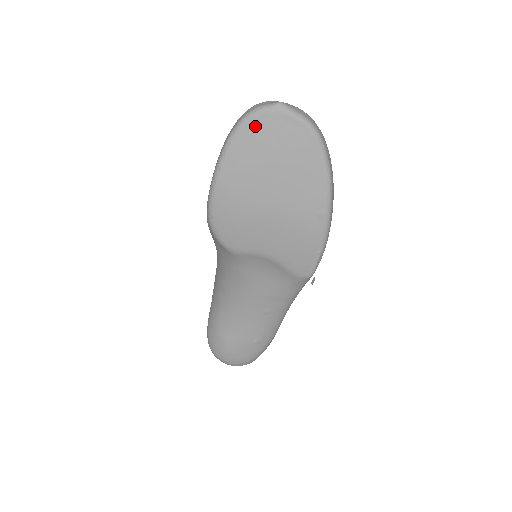
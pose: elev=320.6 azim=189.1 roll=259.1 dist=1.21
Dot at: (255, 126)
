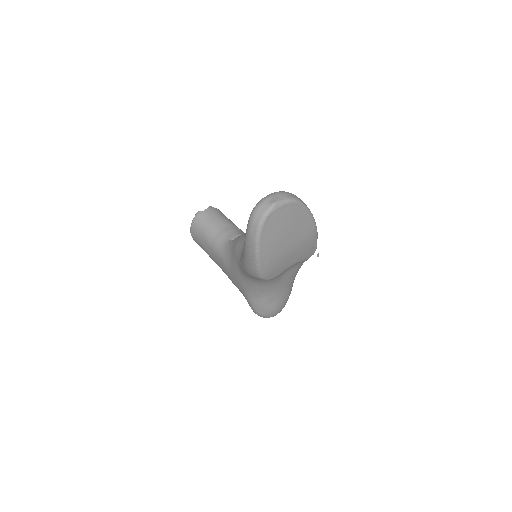
Dot at: (268, 223)
